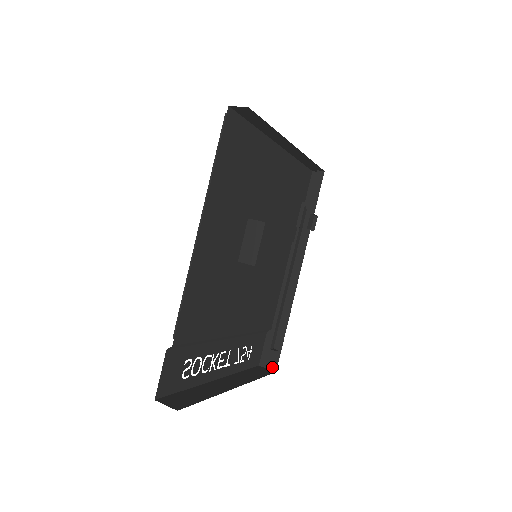
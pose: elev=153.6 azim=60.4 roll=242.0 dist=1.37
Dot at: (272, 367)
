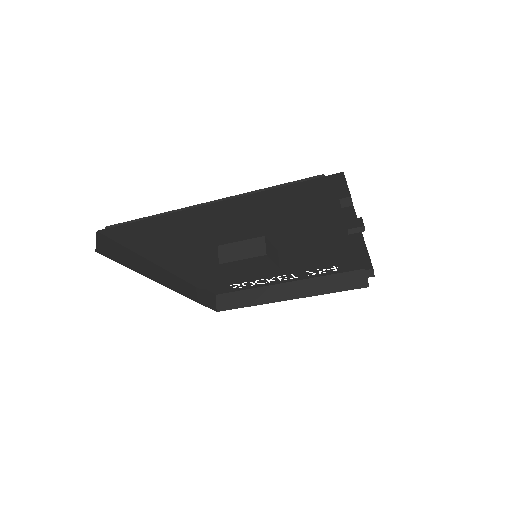
Dot at: occluded
